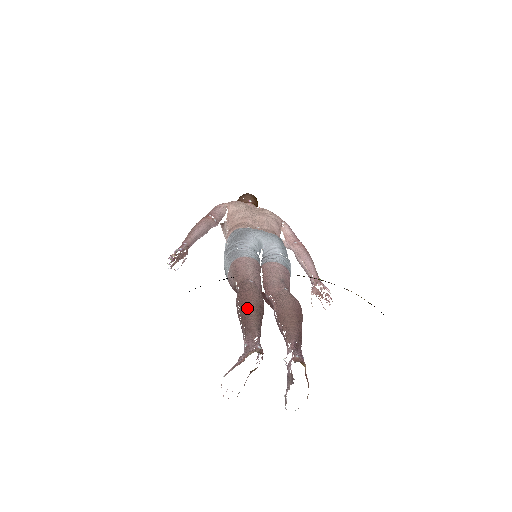
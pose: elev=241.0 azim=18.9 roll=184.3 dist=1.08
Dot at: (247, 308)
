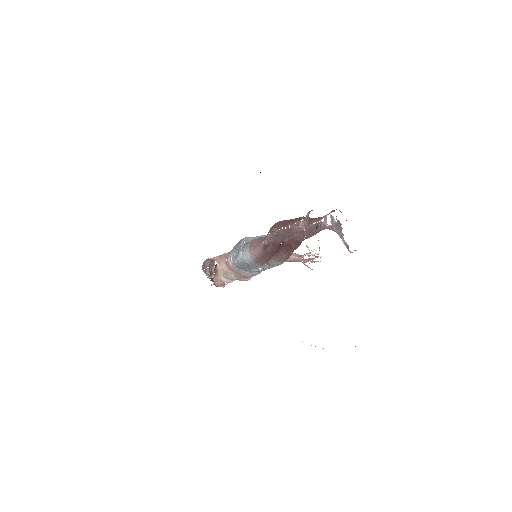
Dot at: (285, 221)
